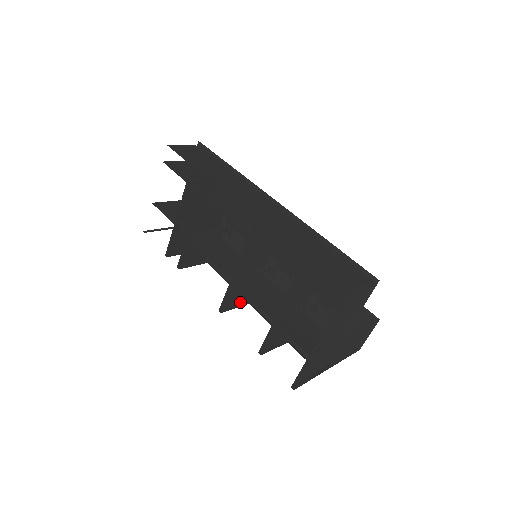
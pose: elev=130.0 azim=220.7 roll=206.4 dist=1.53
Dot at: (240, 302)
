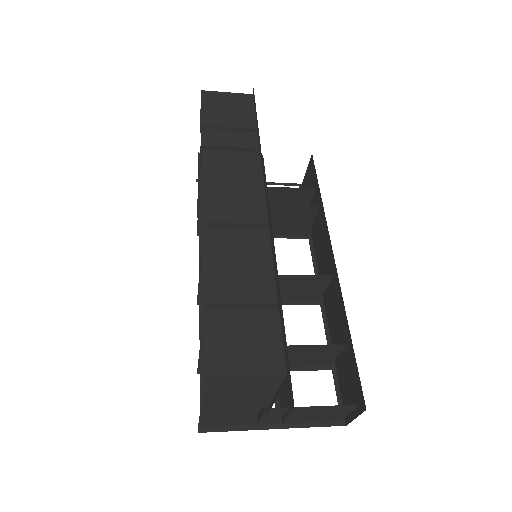
Dot at: occluded
